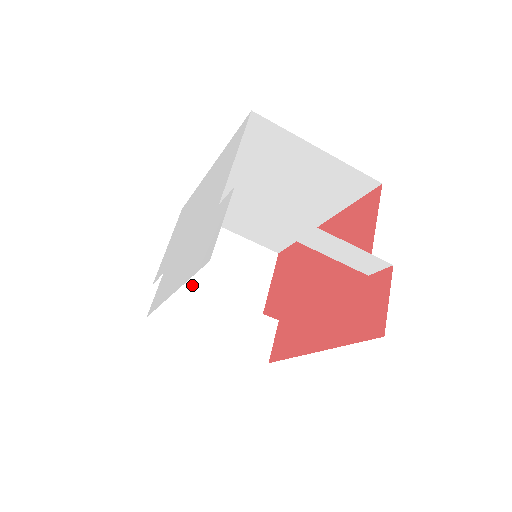
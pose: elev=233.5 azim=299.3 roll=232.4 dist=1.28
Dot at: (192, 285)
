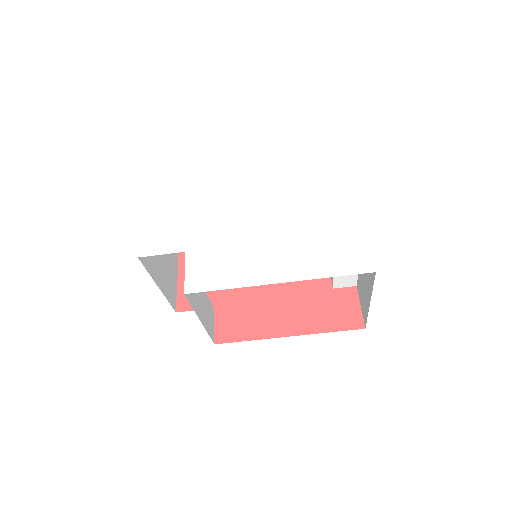
Dot at: occluded
